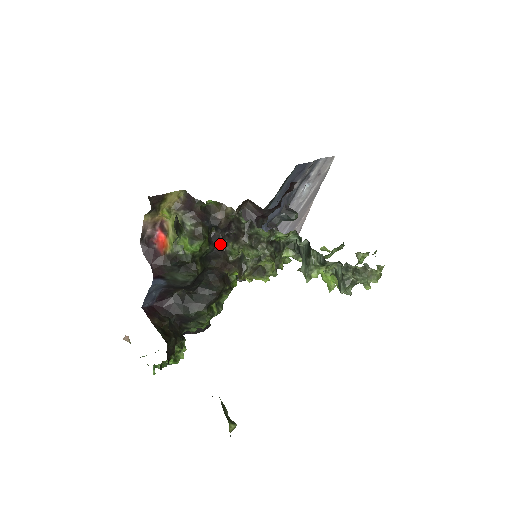
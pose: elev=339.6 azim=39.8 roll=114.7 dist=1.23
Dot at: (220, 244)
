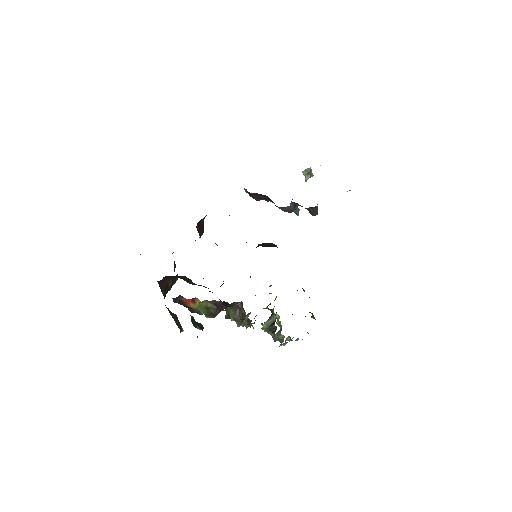
Dot at: (226, 306)
